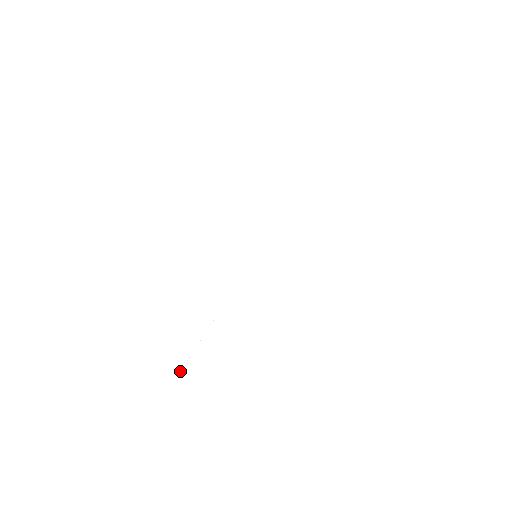
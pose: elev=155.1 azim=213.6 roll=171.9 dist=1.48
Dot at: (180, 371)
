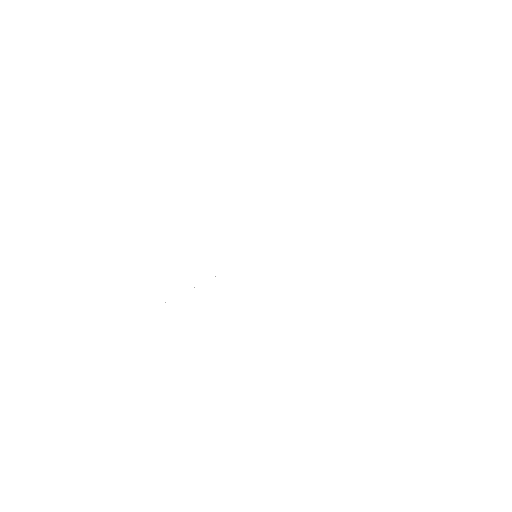
Dot at: occluded
